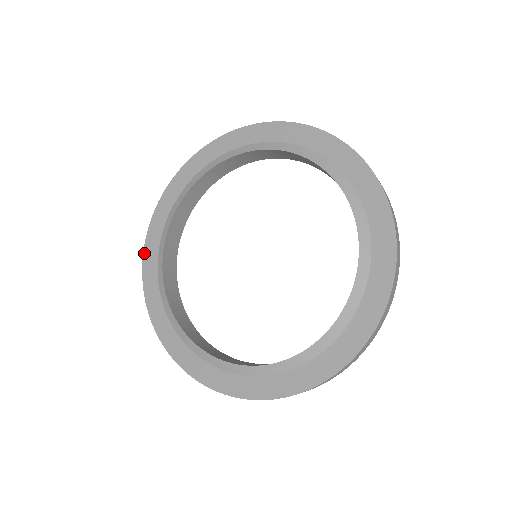
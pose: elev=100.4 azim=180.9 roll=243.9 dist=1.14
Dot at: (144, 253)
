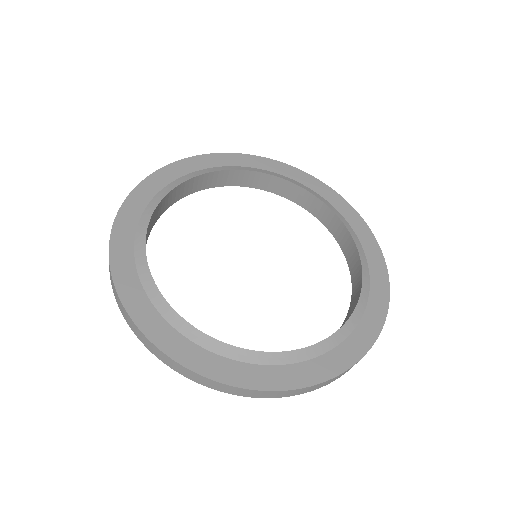
Dot at: (193, 157)
